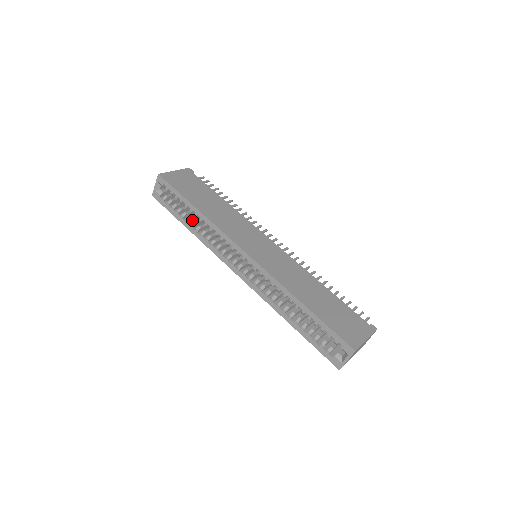
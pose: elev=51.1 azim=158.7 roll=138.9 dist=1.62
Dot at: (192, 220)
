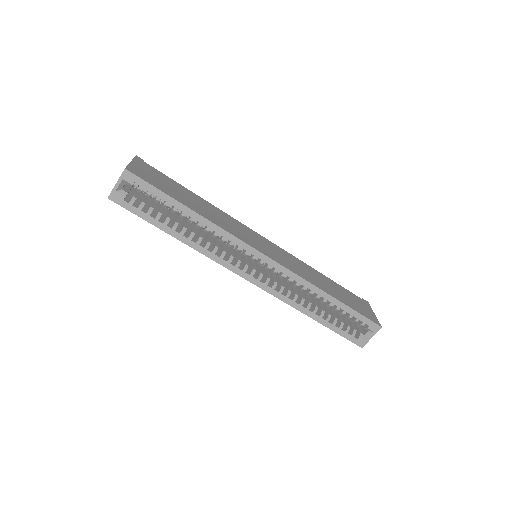
Dot at: (176, 225)
